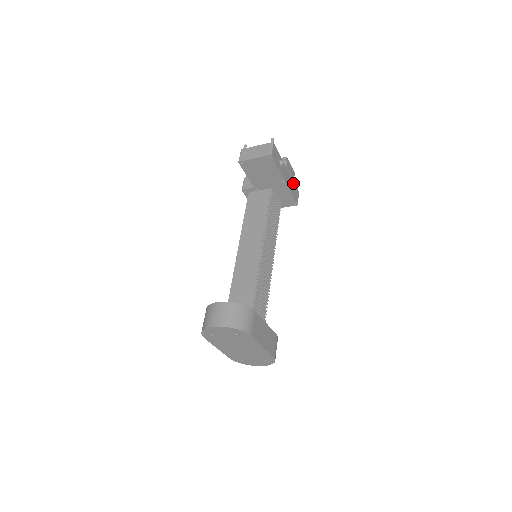
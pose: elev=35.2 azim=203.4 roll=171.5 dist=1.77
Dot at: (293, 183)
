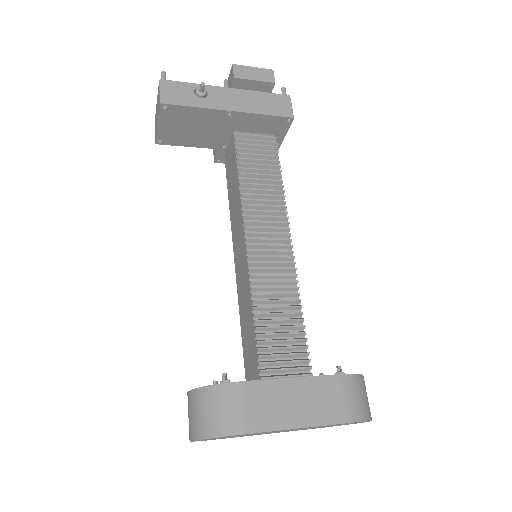
Dot at: (261, 94)
